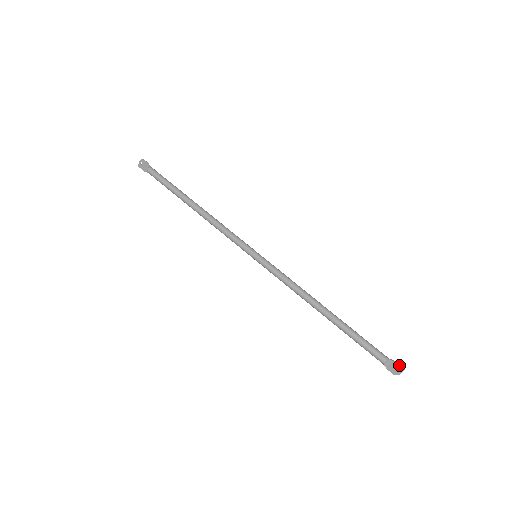
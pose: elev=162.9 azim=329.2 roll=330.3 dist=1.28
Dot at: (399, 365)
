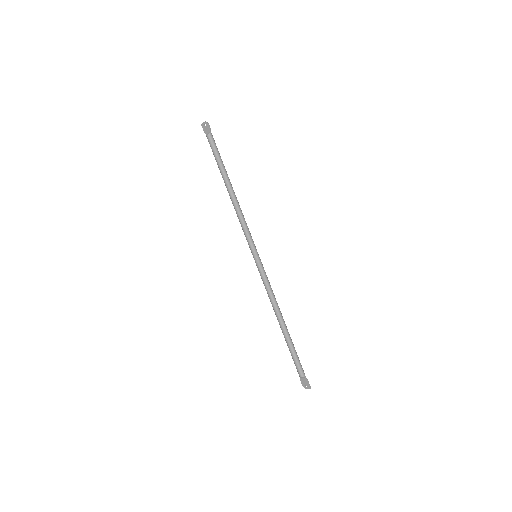
Dot at: (309, 384)
